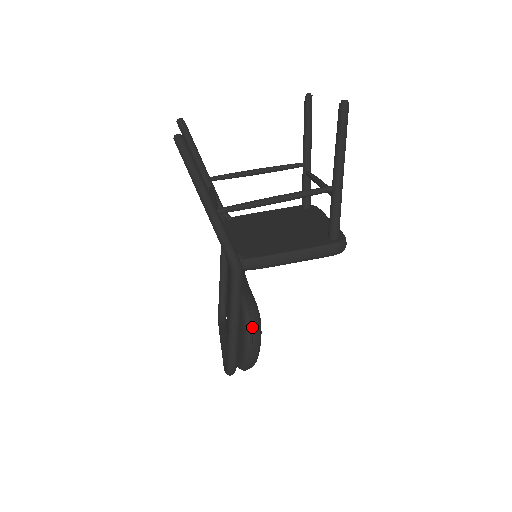
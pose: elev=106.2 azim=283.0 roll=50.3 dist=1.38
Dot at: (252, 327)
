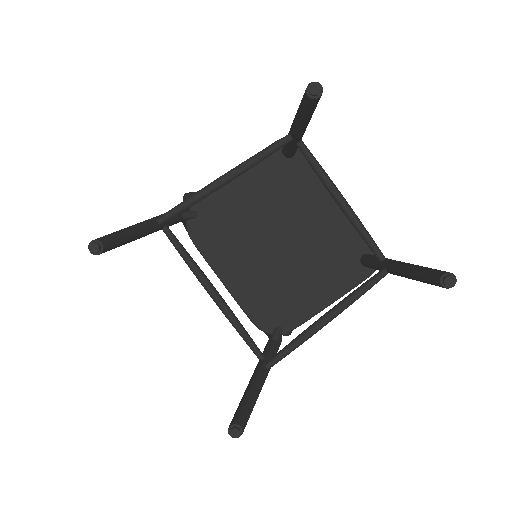
Dot at: (290, 333)
